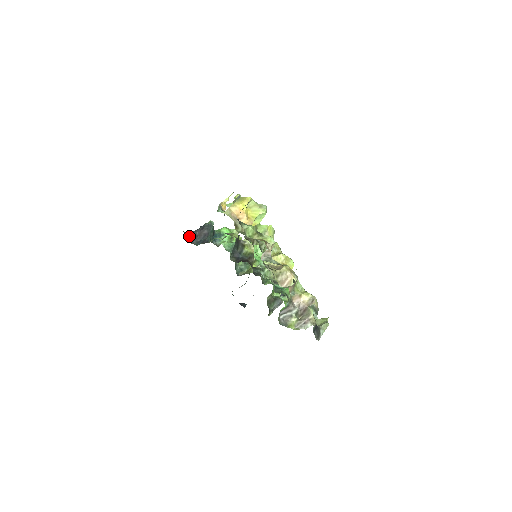
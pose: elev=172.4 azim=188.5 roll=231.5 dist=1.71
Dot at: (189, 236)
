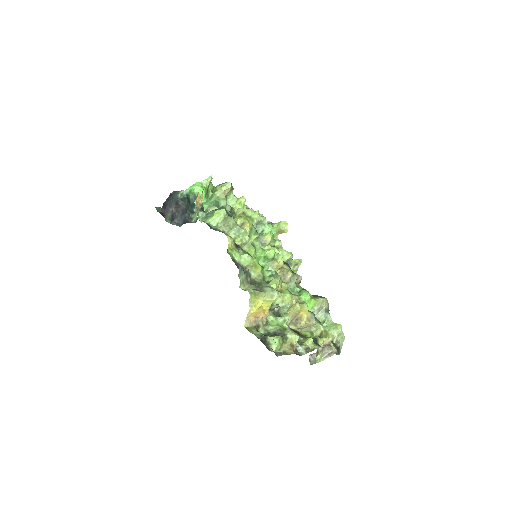
Dot at: (166, 215)
